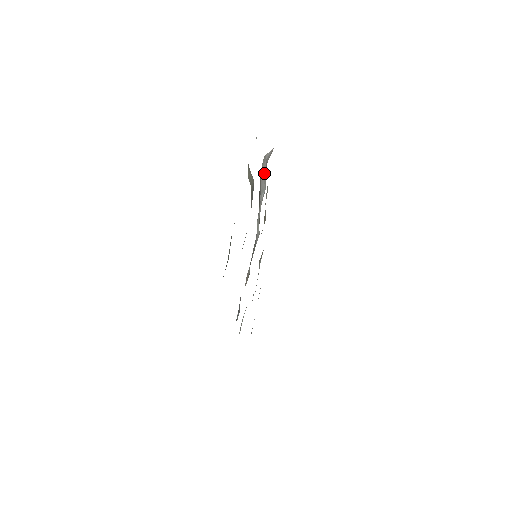
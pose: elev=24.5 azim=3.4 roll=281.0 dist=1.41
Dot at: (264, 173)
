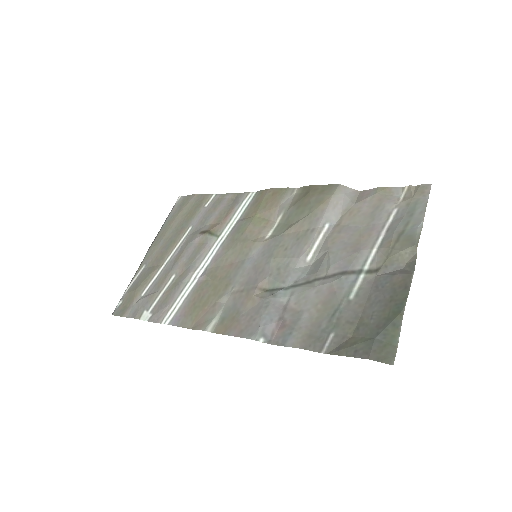
Dot at: (339, 206)
